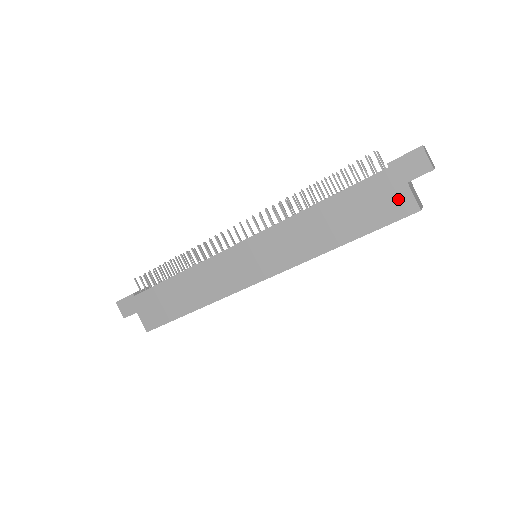
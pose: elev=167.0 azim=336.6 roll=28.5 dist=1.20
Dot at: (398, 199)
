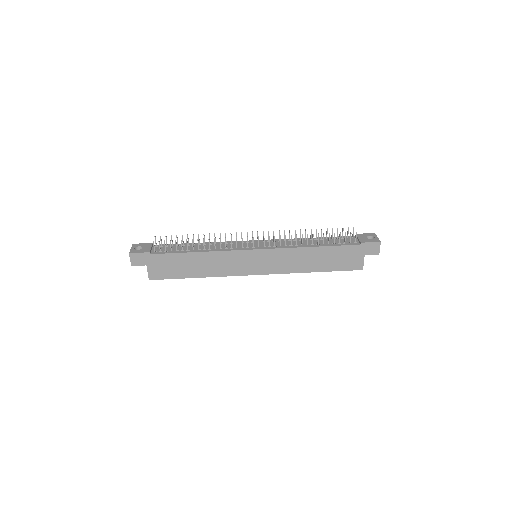
Dot at: (356, 261)
